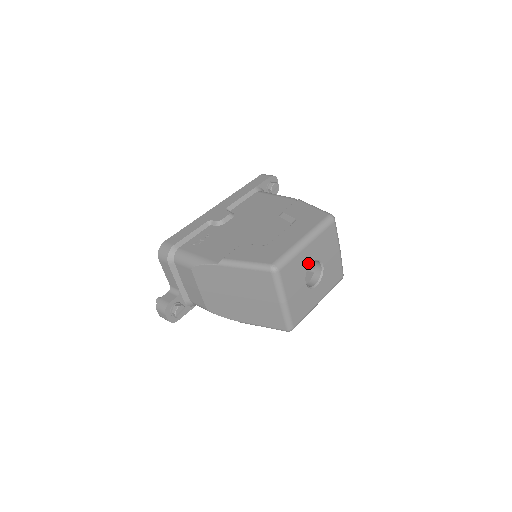
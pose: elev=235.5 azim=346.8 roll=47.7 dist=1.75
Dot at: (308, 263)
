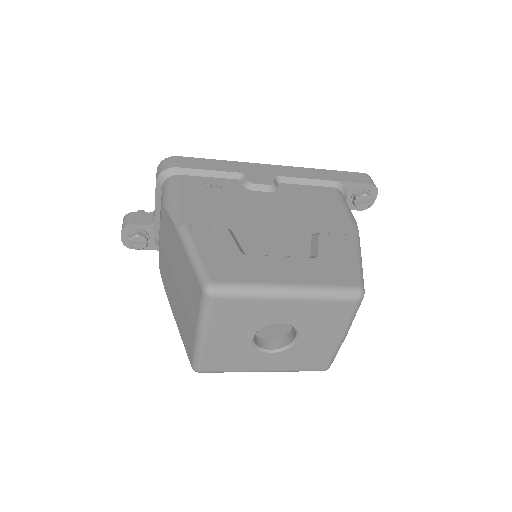
Dot at: (273, 320)
